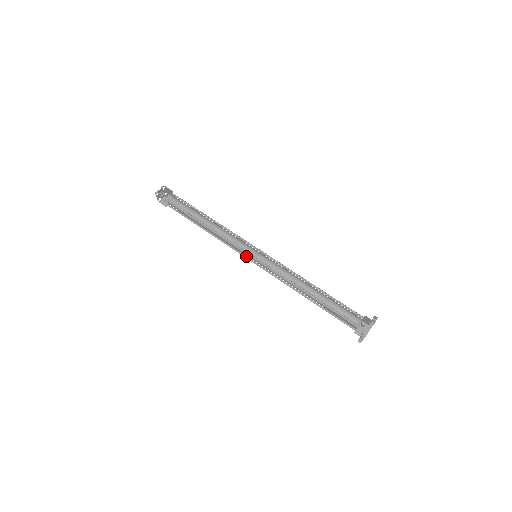
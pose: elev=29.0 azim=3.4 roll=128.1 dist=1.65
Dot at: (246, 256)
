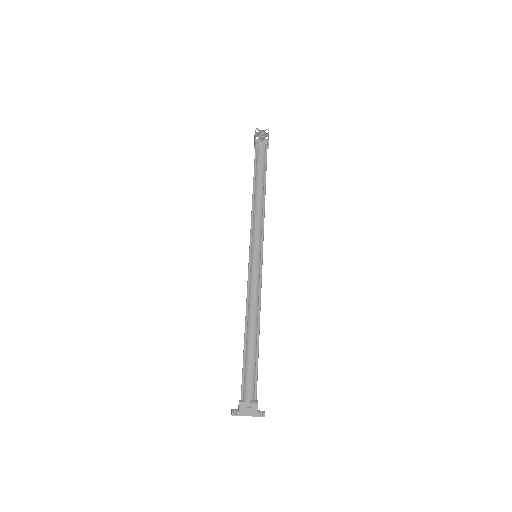
Dot at: (252, 248)
